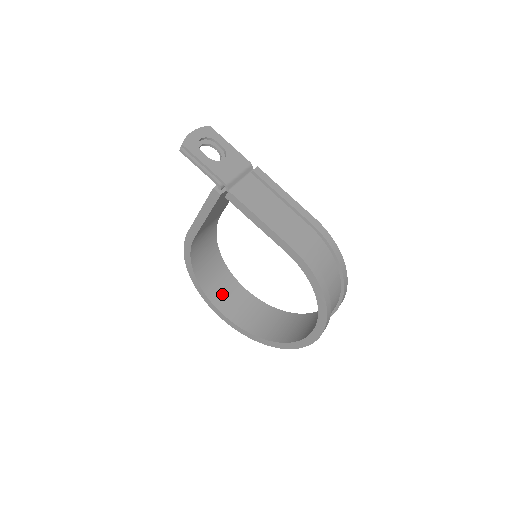
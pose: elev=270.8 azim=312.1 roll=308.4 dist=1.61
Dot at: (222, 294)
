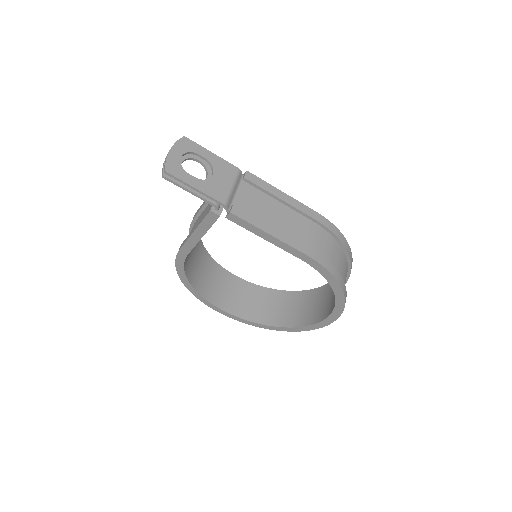
Dot at: (219, 291)
